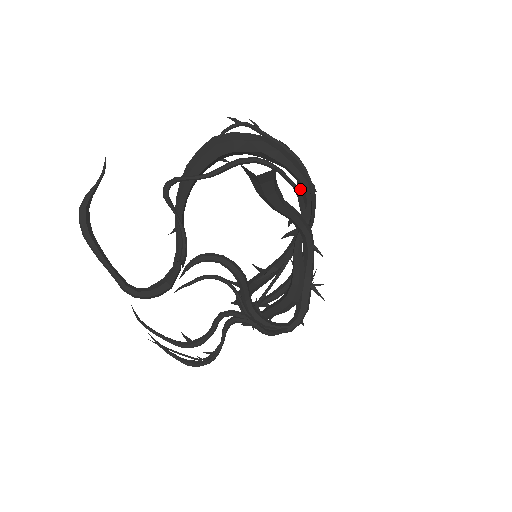
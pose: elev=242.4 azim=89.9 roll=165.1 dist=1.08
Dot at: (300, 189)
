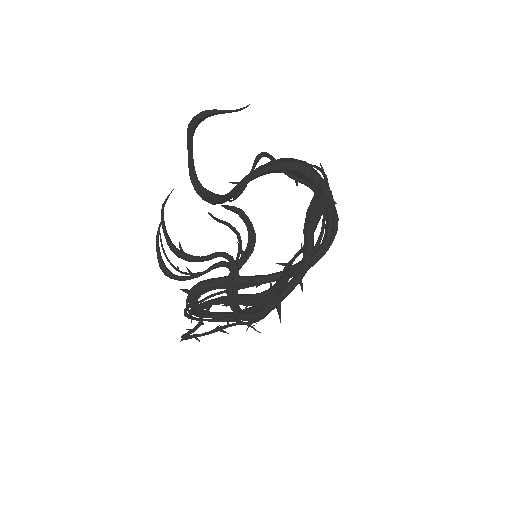
Dot at: (293, 261)
